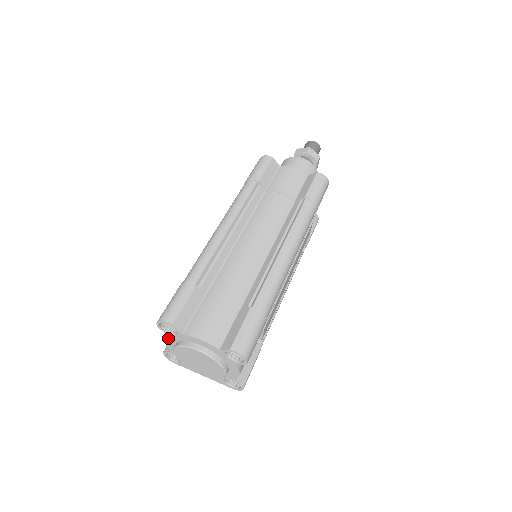
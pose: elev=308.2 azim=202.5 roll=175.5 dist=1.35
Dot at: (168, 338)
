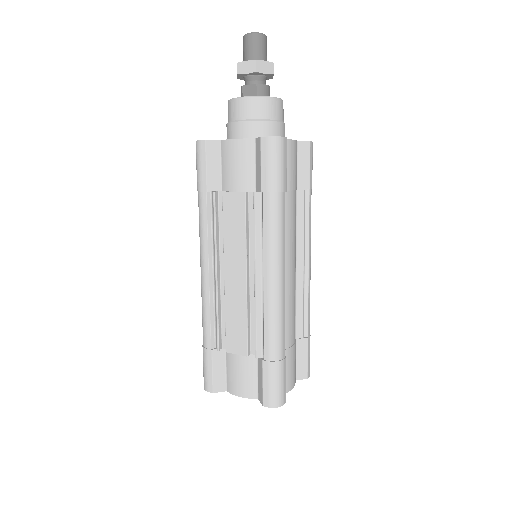
Dot at: (253, 398)
